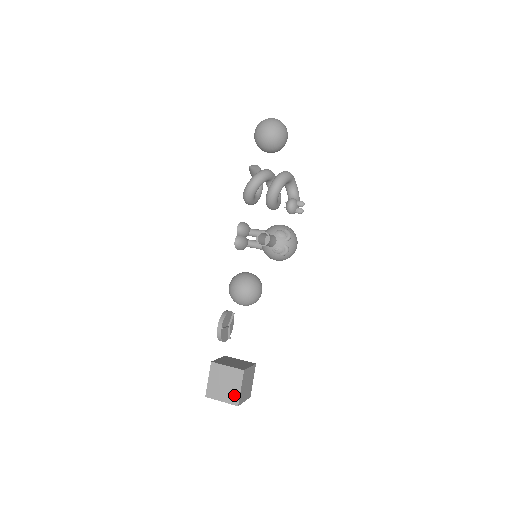
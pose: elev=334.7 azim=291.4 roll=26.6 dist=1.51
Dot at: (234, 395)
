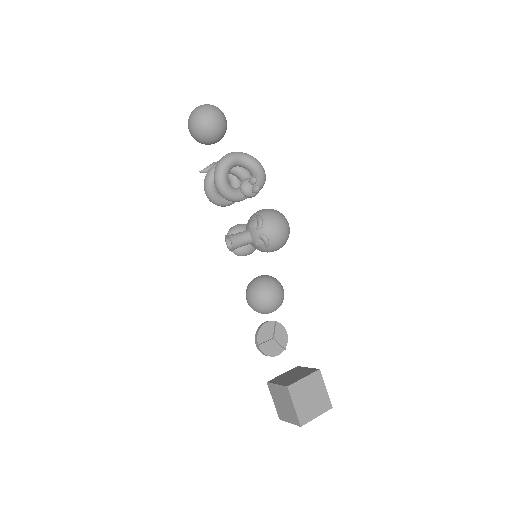
Dot at: (293, 415)
